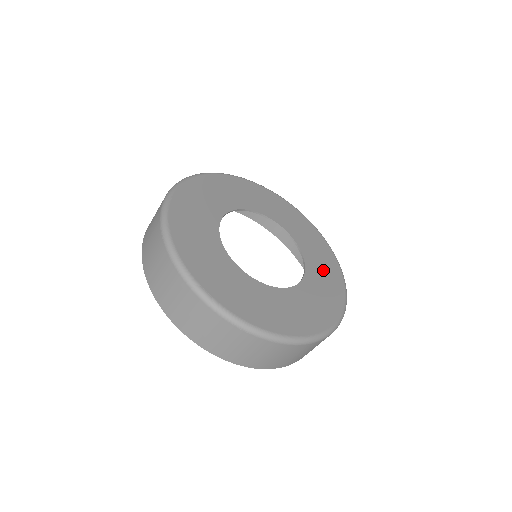
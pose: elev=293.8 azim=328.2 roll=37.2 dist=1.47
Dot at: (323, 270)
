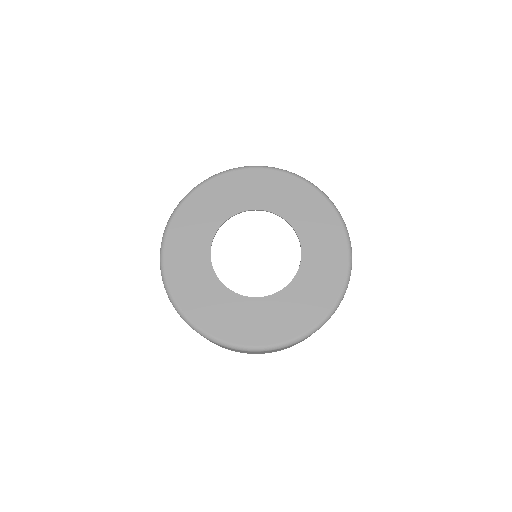
Dot at: (299, 205)
